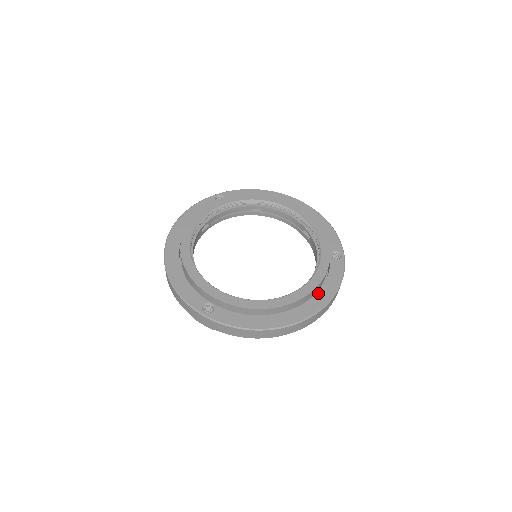
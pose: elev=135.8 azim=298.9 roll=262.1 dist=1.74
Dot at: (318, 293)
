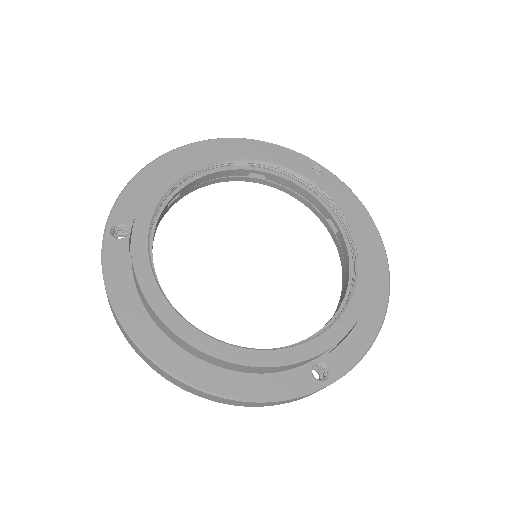
Dot at: occluded
